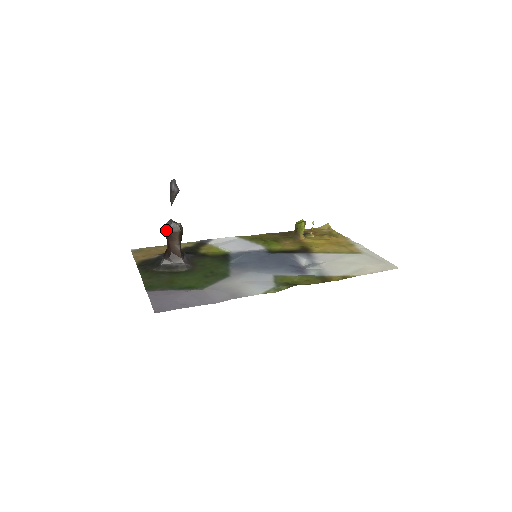
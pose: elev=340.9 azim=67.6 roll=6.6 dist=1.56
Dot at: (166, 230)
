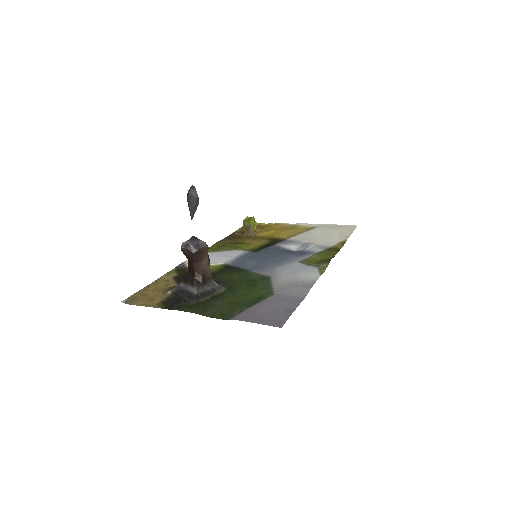
Dot at: (194, 250)
